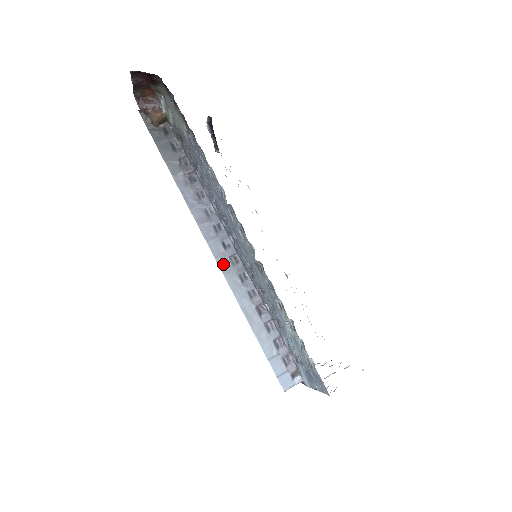
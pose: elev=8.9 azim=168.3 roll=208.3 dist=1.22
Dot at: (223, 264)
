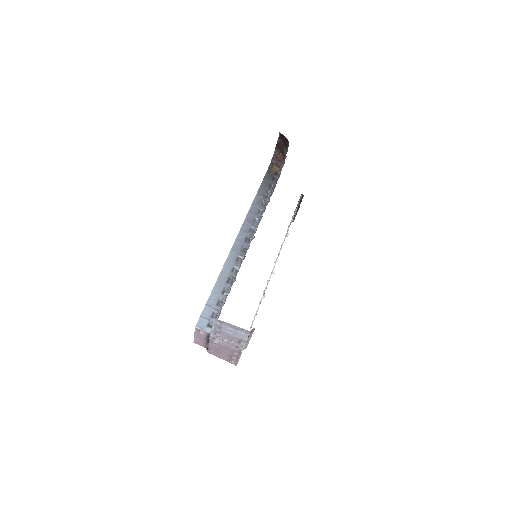
Dot at: (236, 245)
